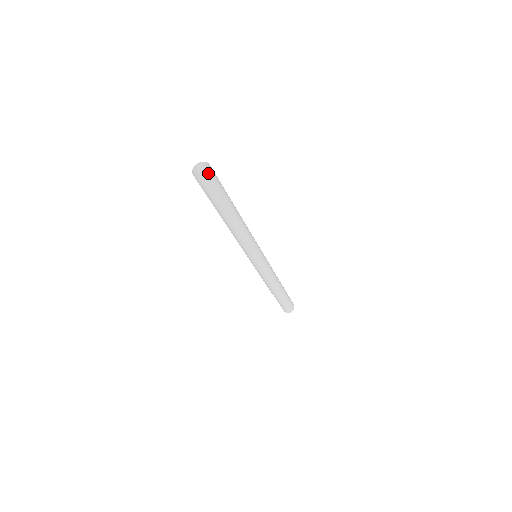
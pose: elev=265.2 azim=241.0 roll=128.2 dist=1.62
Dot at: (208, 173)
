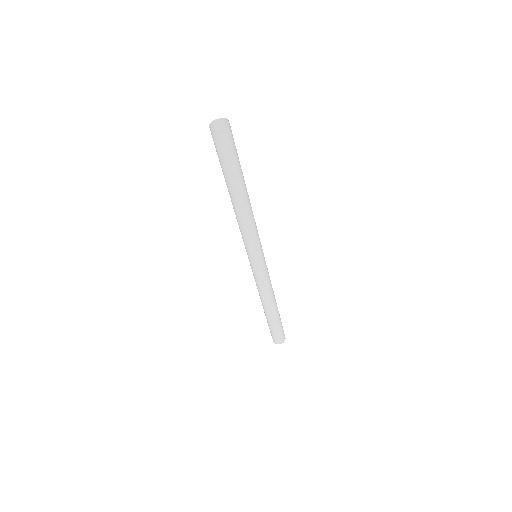
Dot at: (228, 125)
